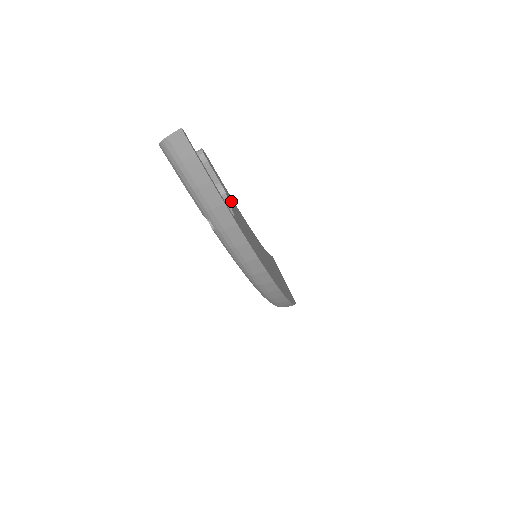
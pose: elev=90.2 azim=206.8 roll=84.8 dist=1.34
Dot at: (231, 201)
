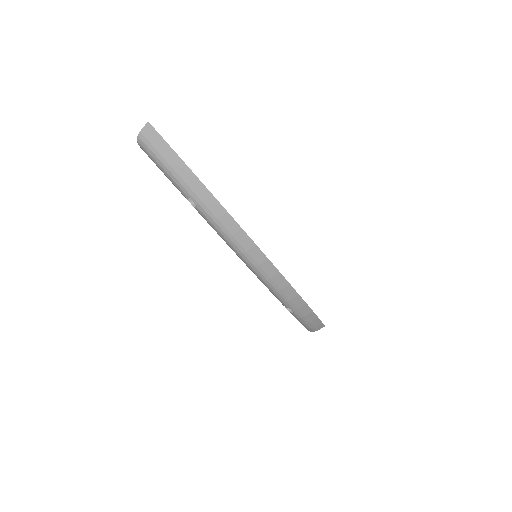
Dot at: occluded
